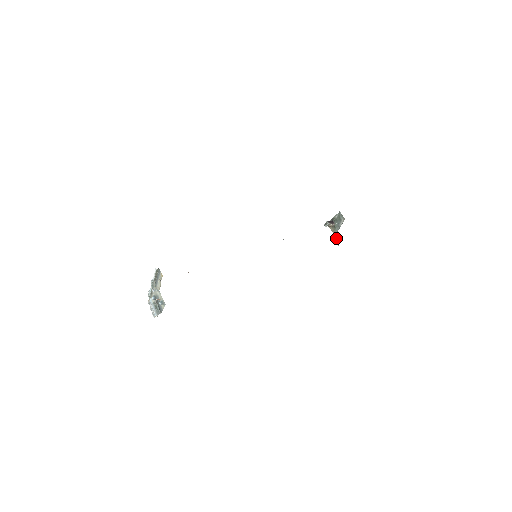
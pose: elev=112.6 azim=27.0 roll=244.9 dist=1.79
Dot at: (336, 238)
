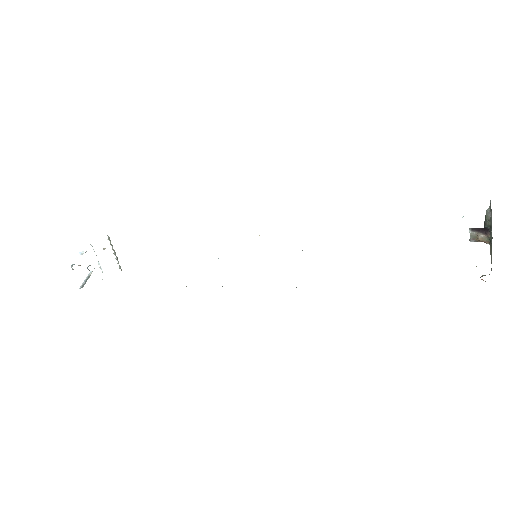
Dot at: occluded
